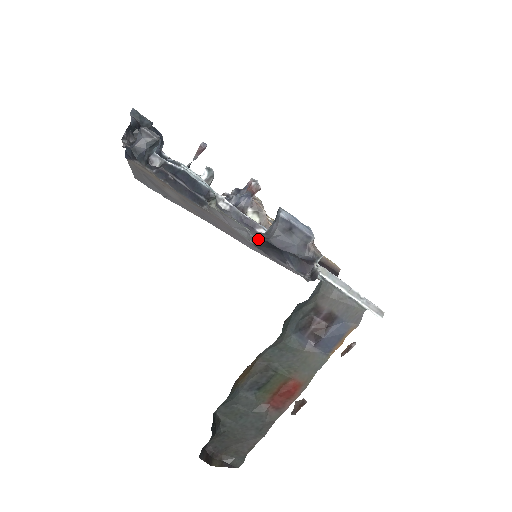
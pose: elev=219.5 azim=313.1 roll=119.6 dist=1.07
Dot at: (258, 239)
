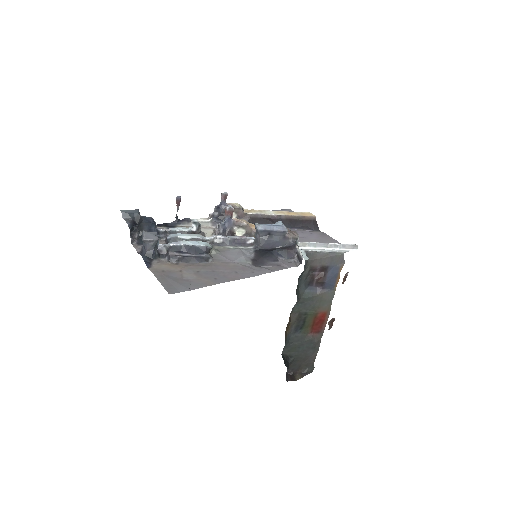
Dot at: (252, 252)
